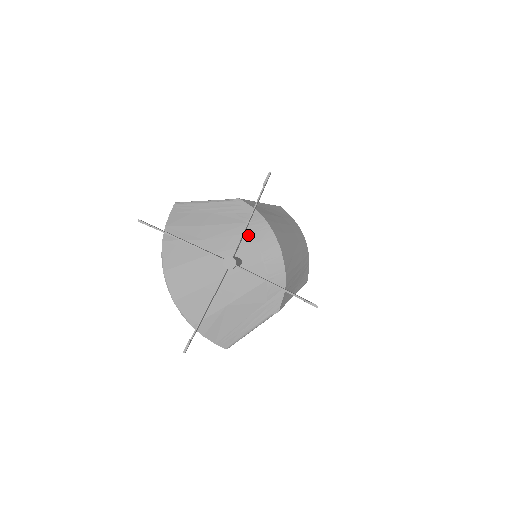
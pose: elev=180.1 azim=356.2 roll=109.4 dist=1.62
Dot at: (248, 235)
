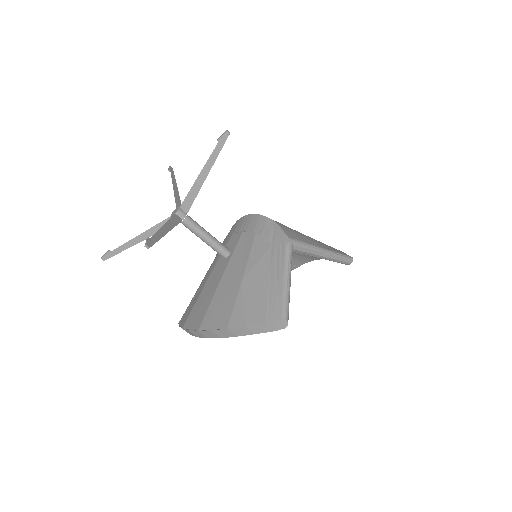
Dot at: (226, 241)
